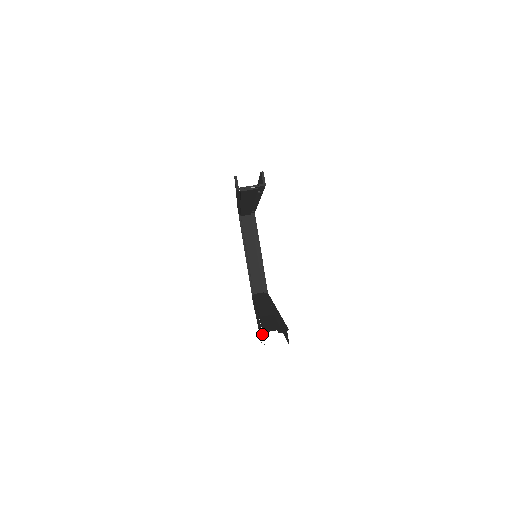
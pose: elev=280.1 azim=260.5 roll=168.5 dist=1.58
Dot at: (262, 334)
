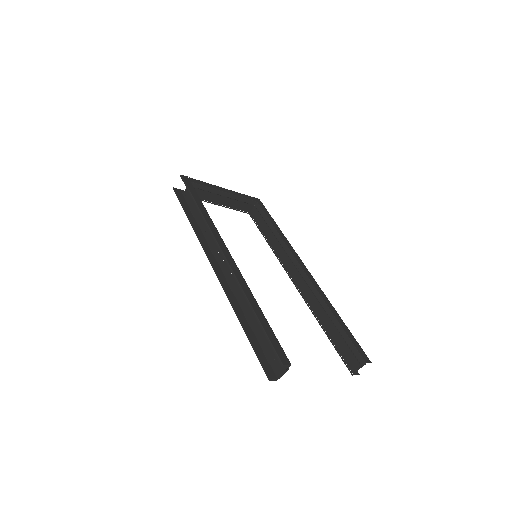
Dot at: (352, 375)
